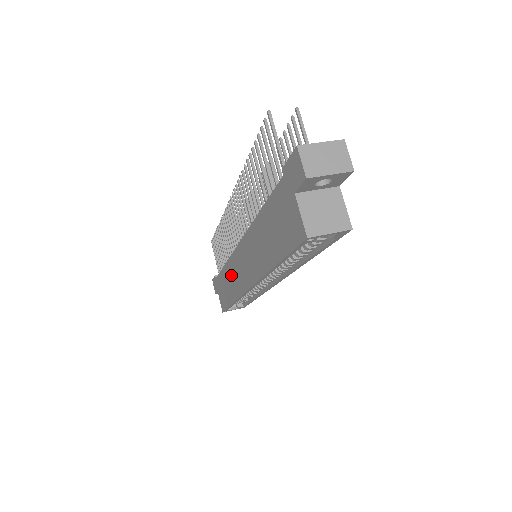
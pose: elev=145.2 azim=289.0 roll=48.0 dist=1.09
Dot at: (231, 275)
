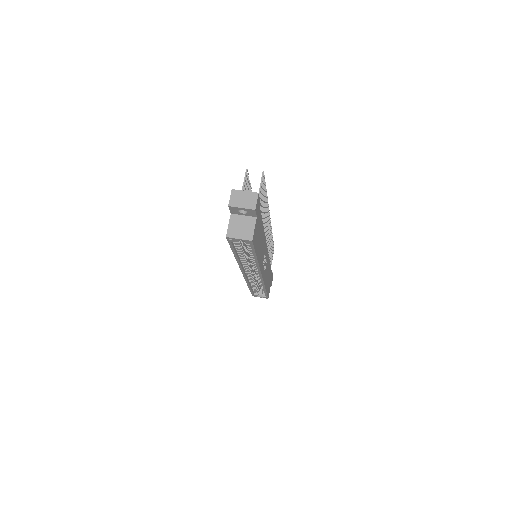
Dot at: occluded
